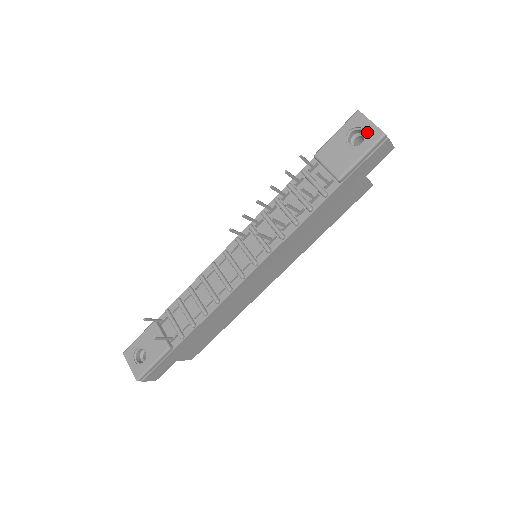
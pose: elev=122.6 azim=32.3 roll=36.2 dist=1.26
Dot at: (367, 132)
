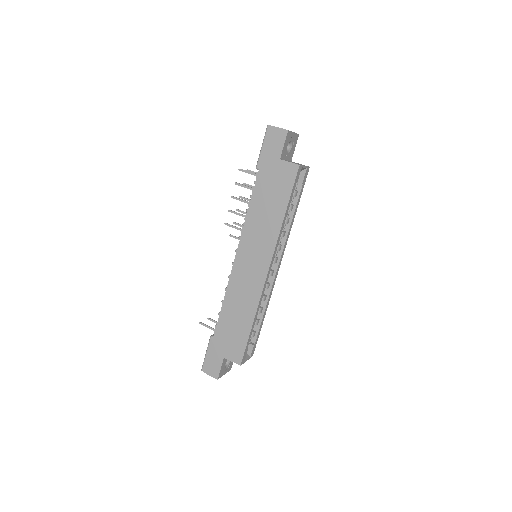
Dot at: occluded
